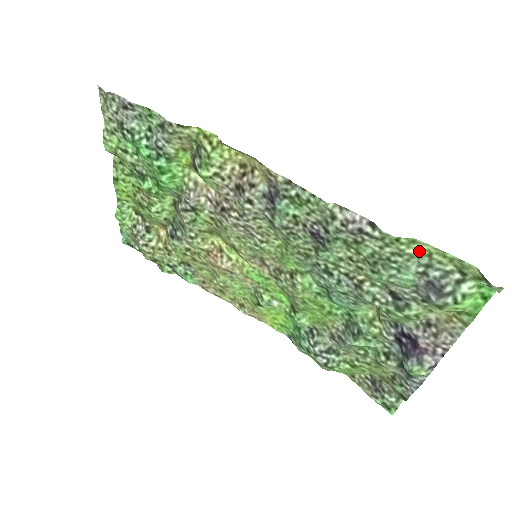
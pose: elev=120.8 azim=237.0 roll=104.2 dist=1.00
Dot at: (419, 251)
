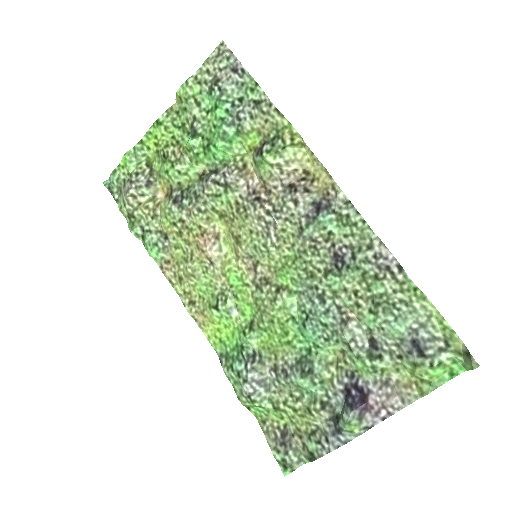
Dot at: (423, 309)
